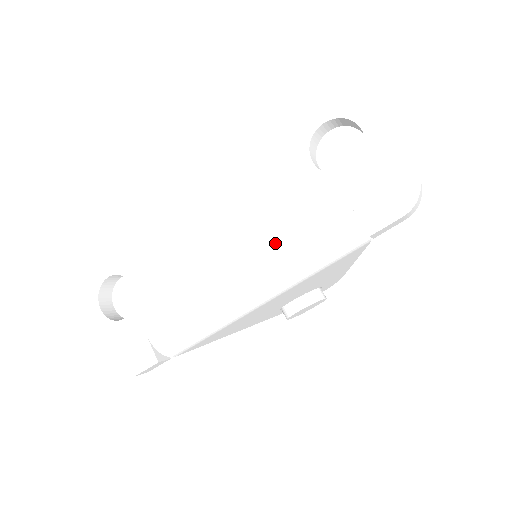
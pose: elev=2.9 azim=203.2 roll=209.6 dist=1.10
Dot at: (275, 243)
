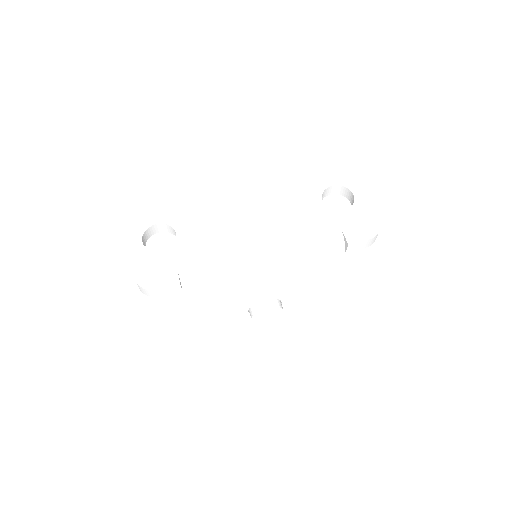
Dot at: (290, 234)
